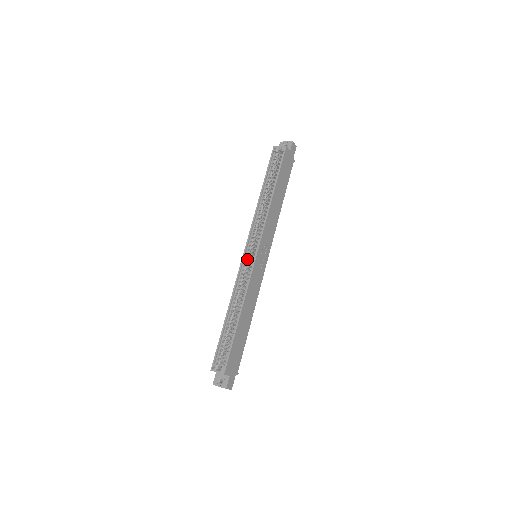
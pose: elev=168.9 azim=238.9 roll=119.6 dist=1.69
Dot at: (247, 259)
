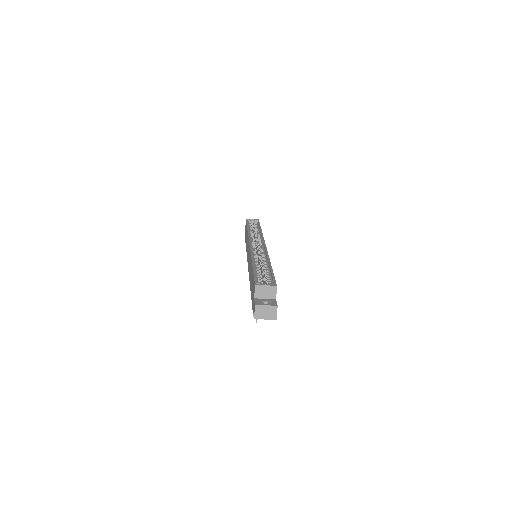
Dot at: (255, 247)
